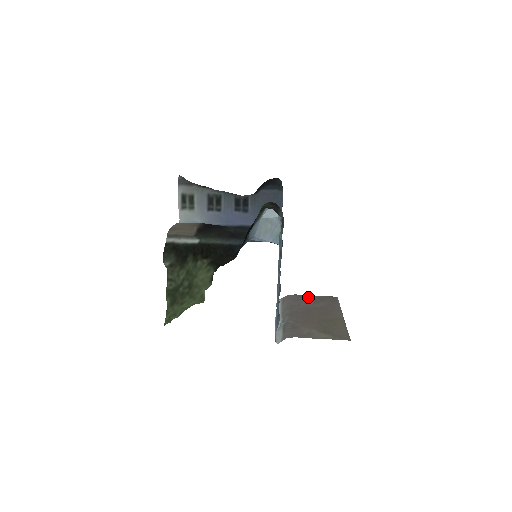
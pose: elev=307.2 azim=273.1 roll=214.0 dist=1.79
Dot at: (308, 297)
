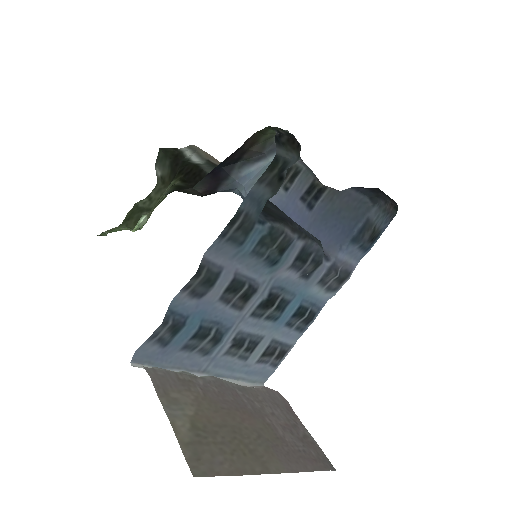
Dot at: (295, 419)
